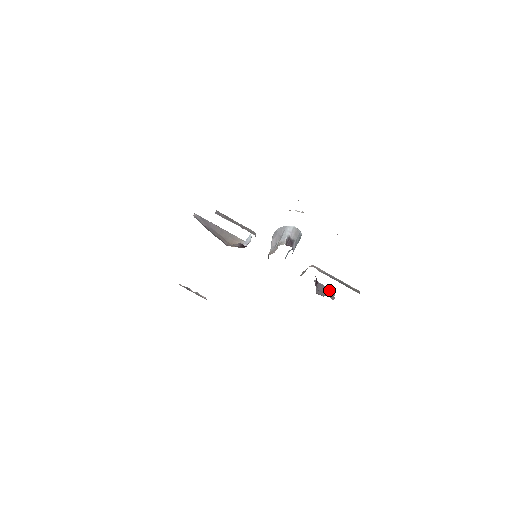
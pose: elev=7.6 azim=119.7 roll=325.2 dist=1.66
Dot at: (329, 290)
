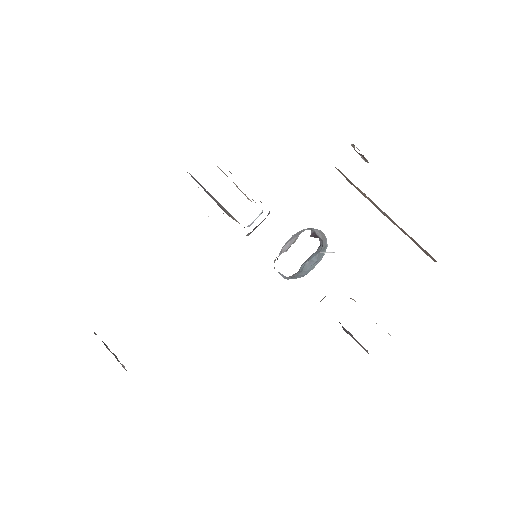
Dot at: occluded
